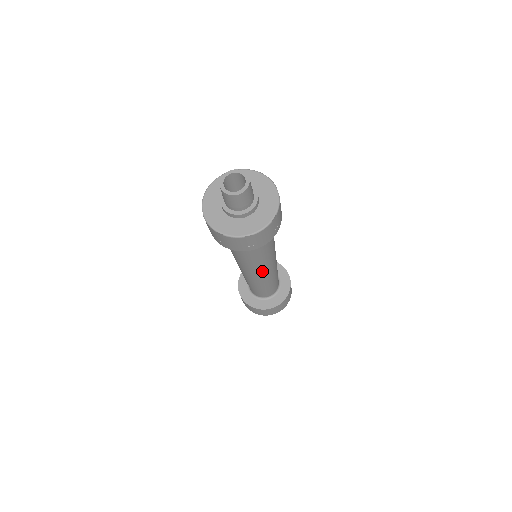
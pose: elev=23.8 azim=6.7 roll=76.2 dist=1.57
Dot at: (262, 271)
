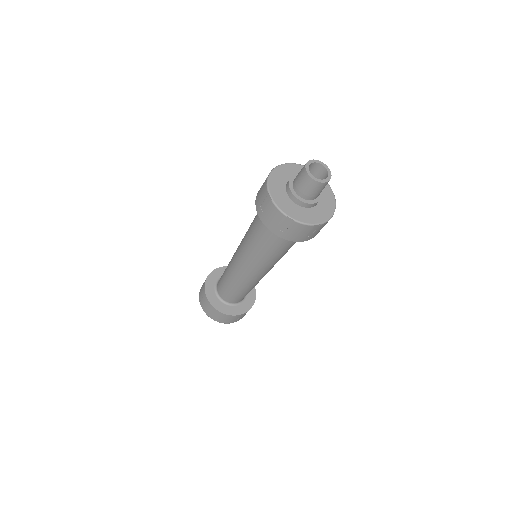
Dot at: occluded
